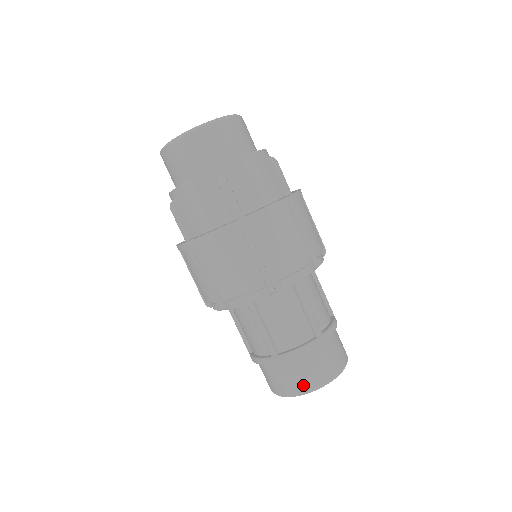
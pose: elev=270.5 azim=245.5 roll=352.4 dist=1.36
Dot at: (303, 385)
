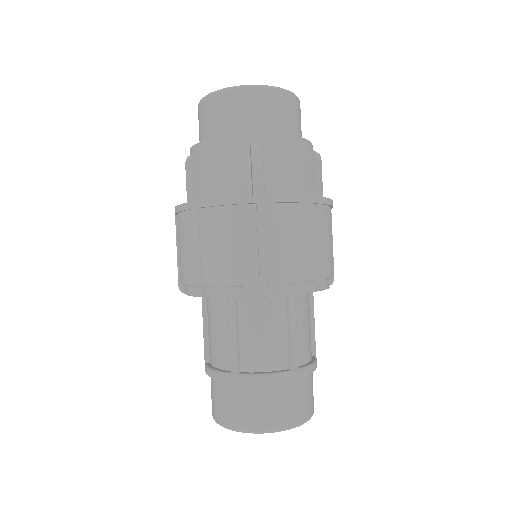
Dot at: (254, 421)
